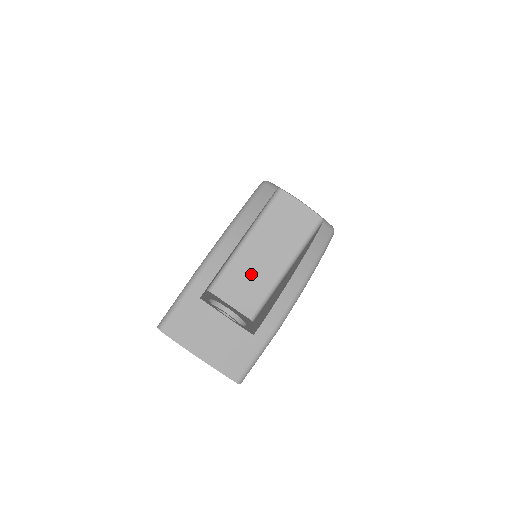
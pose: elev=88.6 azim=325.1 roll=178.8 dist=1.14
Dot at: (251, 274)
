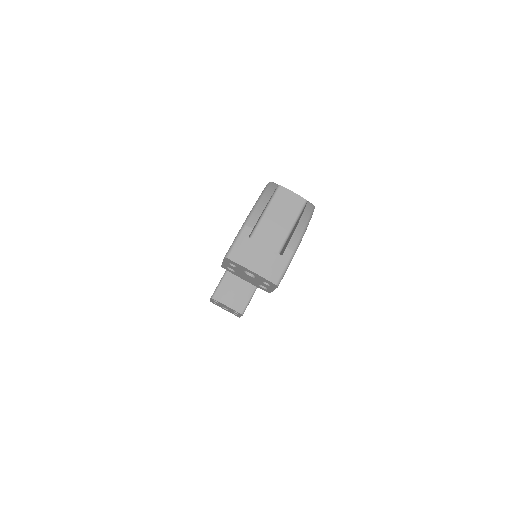
Dot at: (269, 236)
